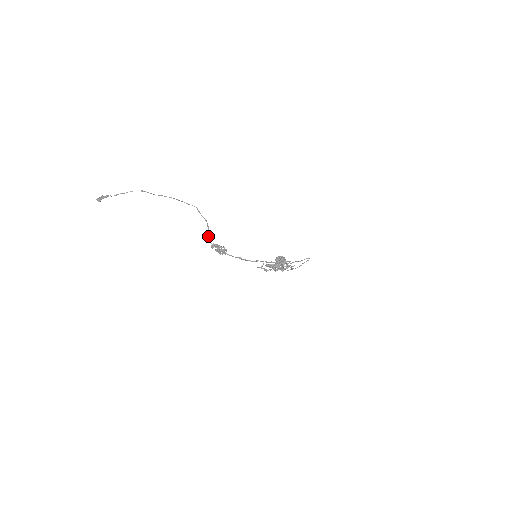
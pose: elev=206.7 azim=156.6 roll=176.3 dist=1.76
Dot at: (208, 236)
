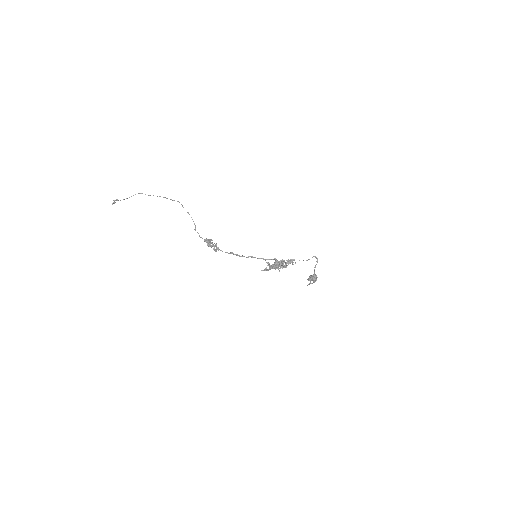
Dot at: (194, 229)
